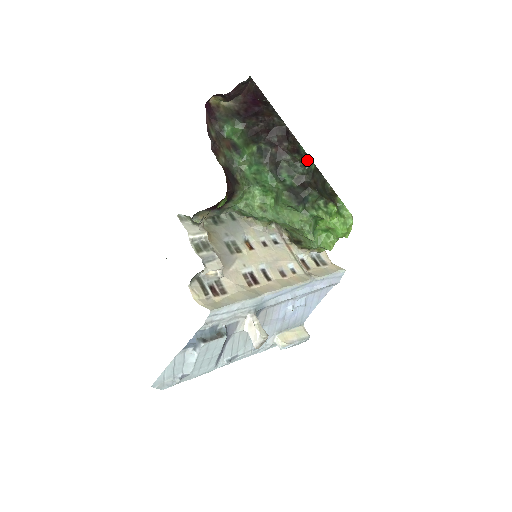
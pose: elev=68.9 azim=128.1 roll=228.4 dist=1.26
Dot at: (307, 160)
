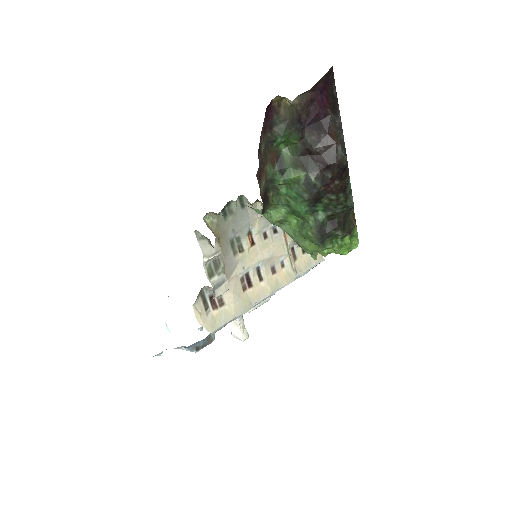
Dot at: (349, 202)
